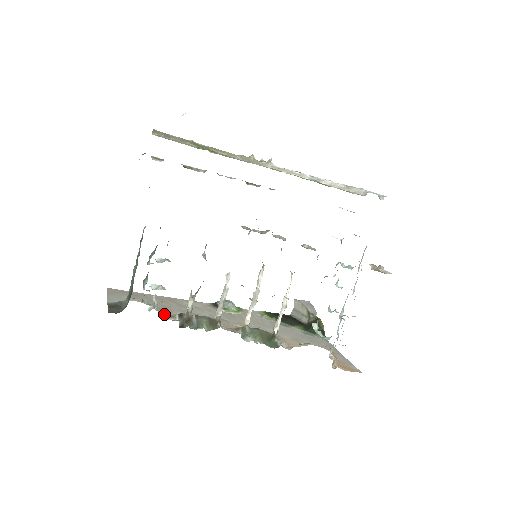
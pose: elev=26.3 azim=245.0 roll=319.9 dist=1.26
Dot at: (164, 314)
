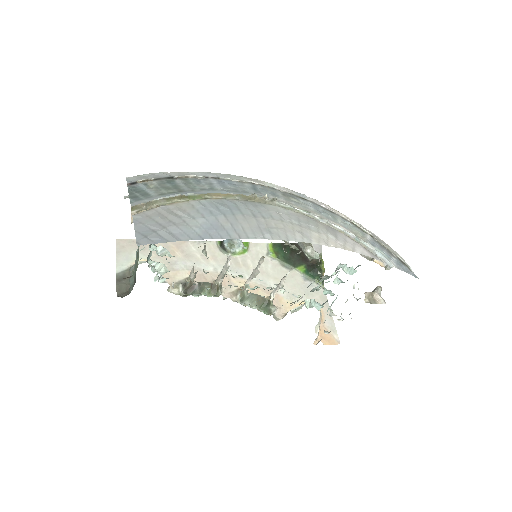
Dot at: (168, 288)
